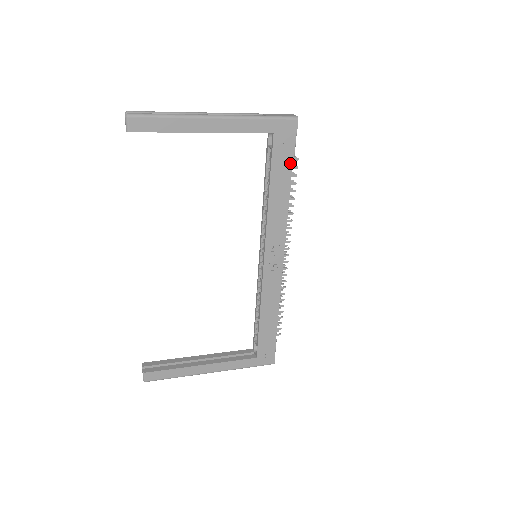
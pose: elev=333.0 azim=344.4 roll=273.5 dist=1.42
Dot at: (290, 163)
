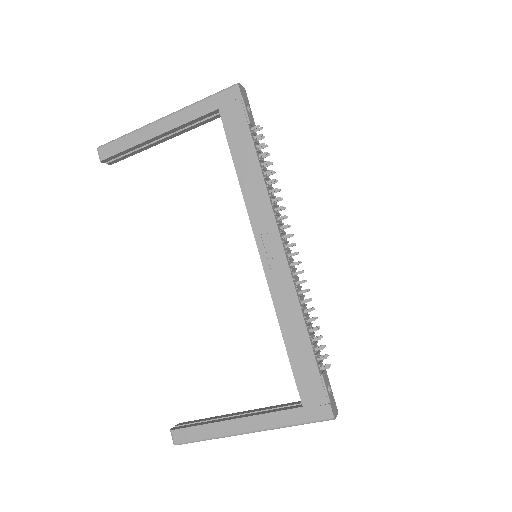
Dot at: (247, 131)
